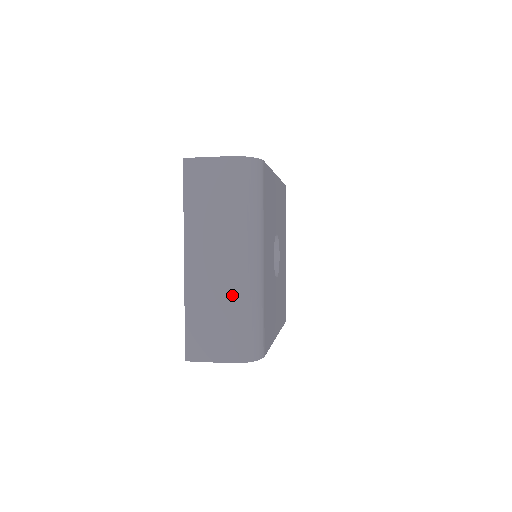
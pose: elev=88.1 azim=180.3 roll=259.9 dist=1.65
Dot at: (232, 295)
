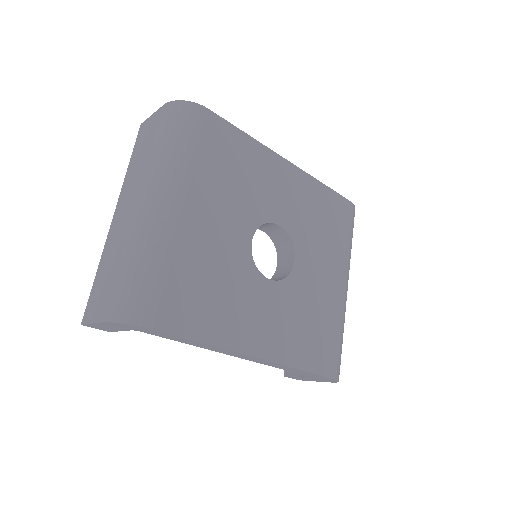
Dot at: (127, 240)
